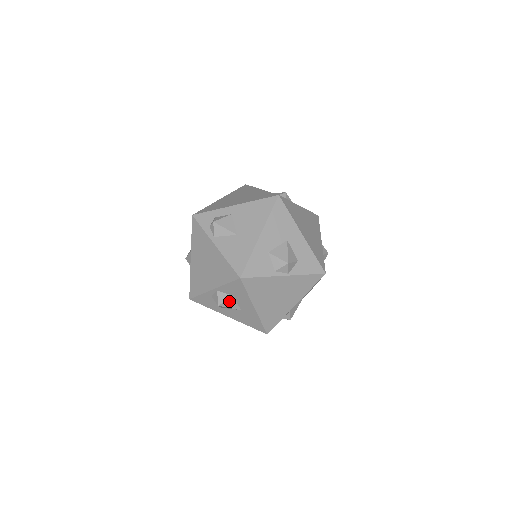
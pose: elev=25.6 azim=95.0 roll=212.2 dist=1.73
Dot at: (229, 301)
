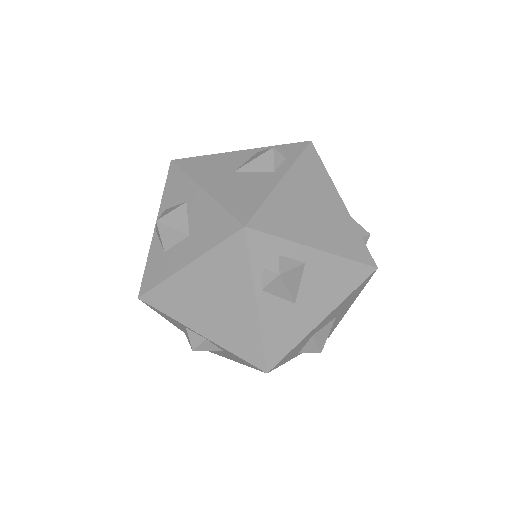
Dot at: (211, 350)
